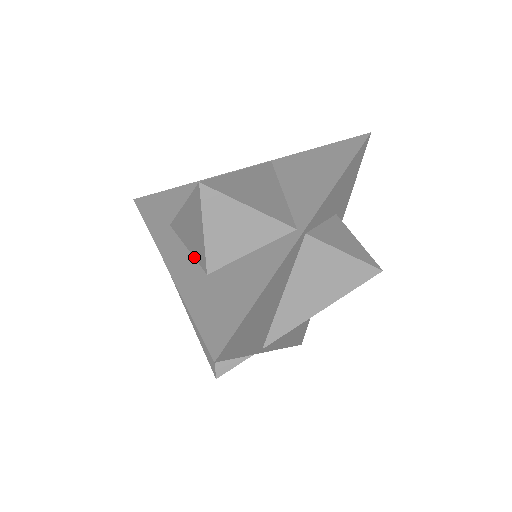
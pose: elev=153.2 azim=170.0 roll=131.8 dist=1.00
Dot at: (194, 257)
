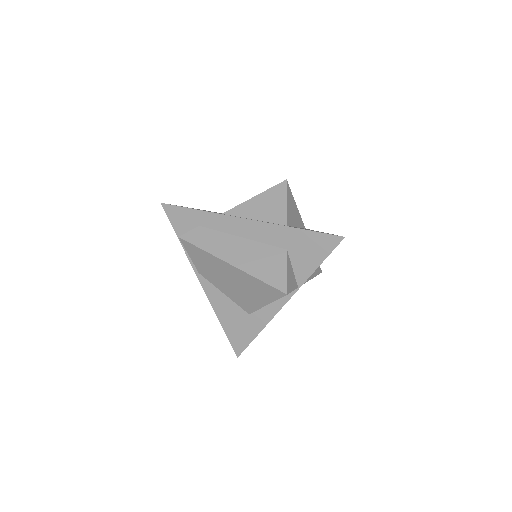
Dot at: (267, 221)
